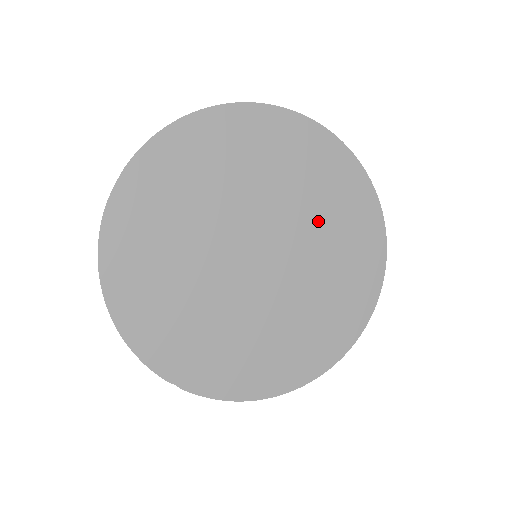
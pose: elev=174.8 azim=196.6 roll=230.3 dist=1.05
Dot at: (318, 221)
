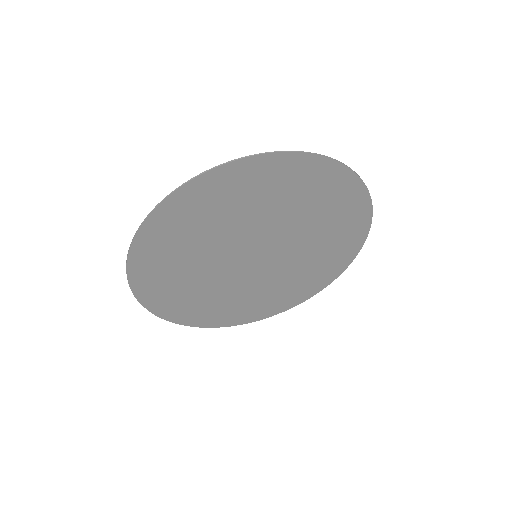
Dot at: (275, 209)
